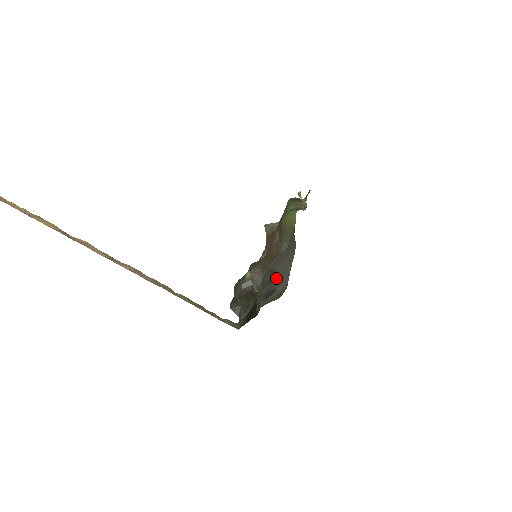
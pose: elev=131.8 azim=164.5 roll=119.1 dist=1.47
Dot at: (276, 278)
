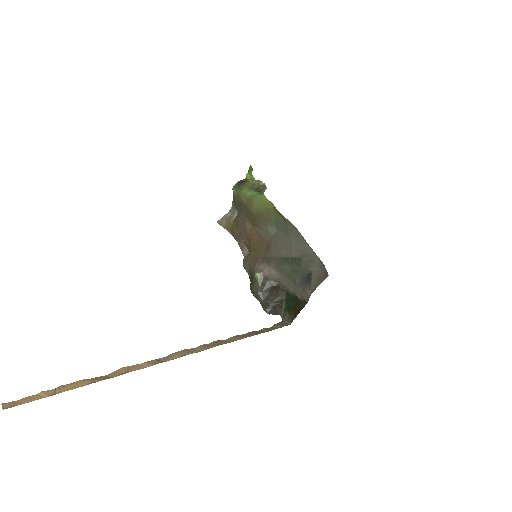
Dot at: (300, 262)
